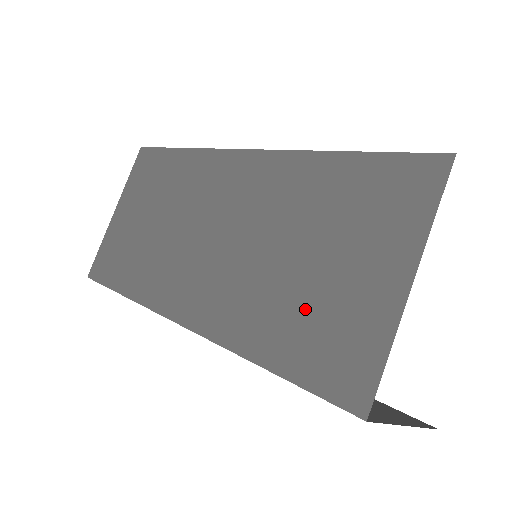
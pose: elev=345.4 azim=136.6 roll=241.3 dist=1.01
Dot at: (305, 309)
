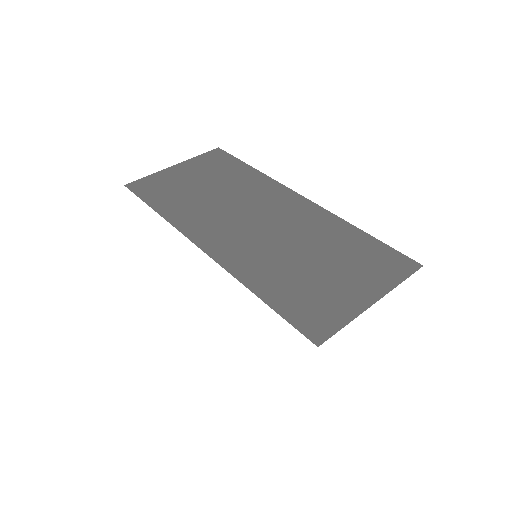
Dot at: (304, 284)
